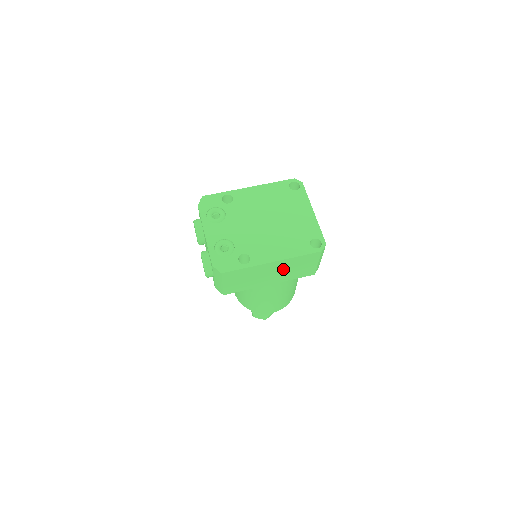
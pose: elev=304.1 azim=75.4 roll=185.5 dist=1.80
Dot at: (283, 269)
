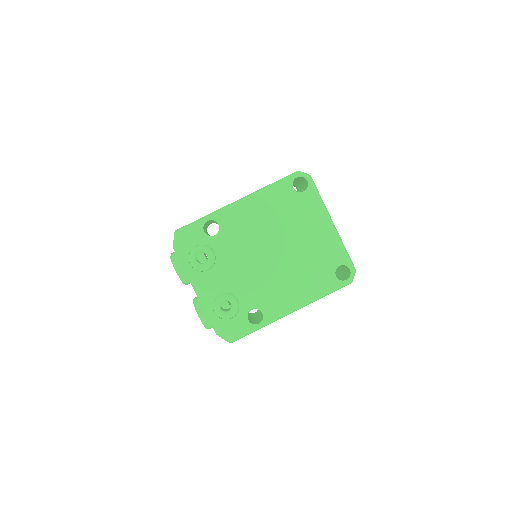
Dot at: occluded
